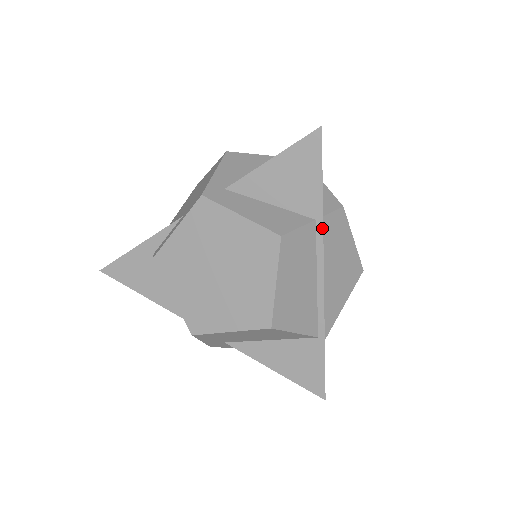
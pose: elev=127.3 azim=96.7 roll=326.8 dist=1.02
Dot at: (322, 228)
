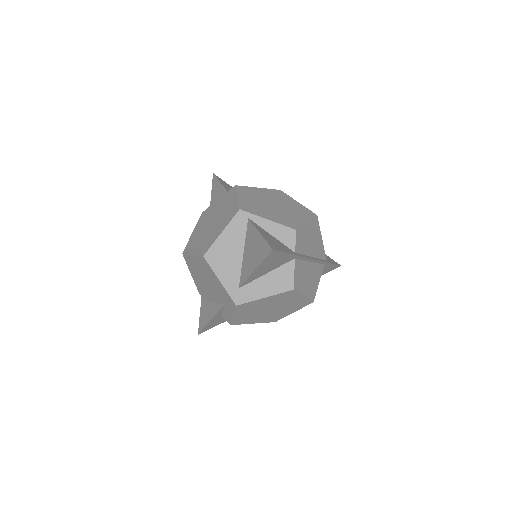
Dot at: (300, 257)
